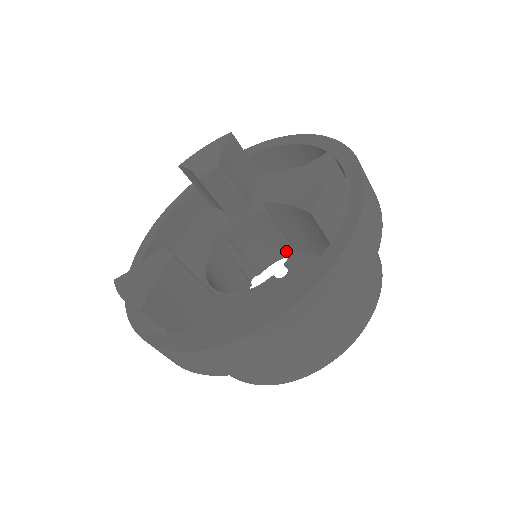
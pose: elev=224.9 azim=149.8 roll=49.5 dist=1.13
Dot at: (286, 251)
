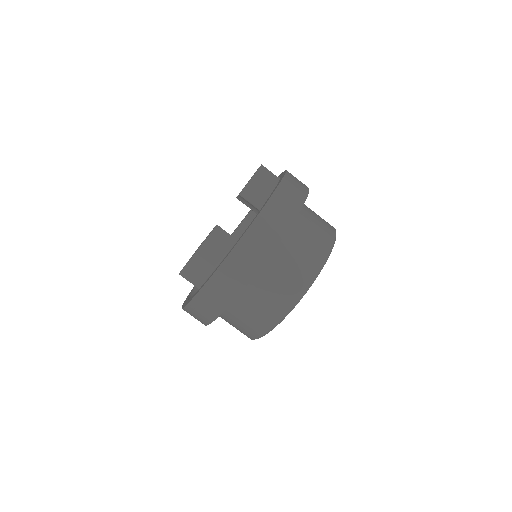
Dot at: occluded
